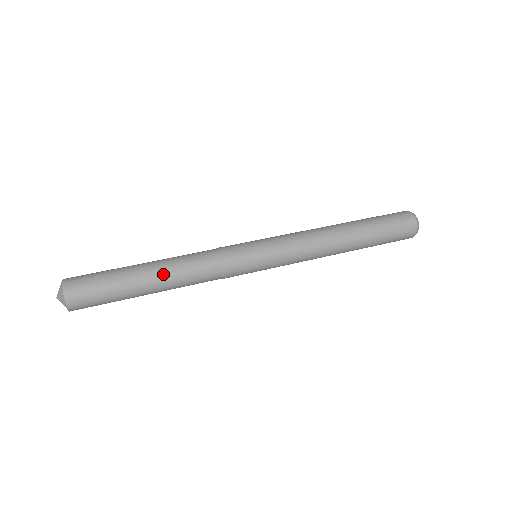
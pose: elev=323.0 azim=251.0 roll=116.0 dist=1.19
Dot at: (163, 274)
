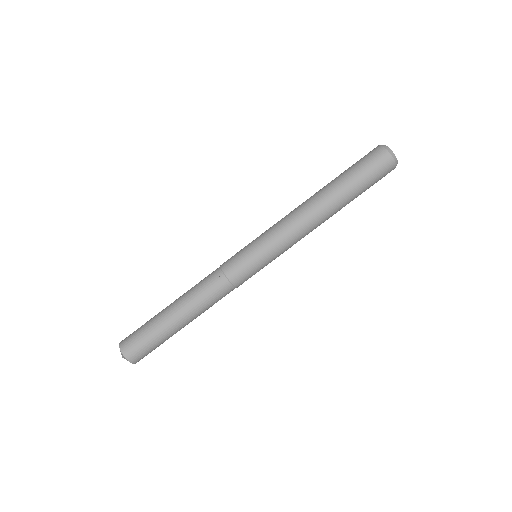
Dot at: (195, 317)
